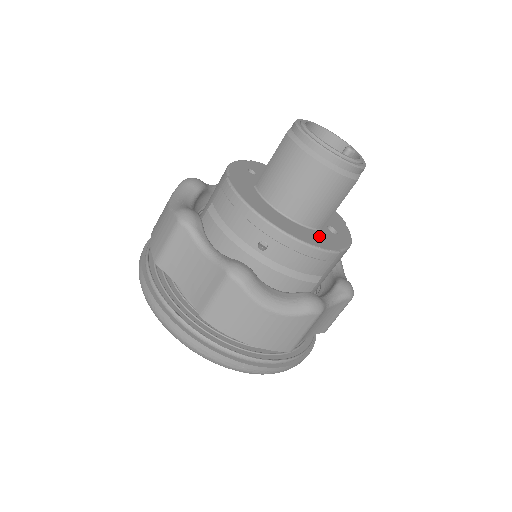
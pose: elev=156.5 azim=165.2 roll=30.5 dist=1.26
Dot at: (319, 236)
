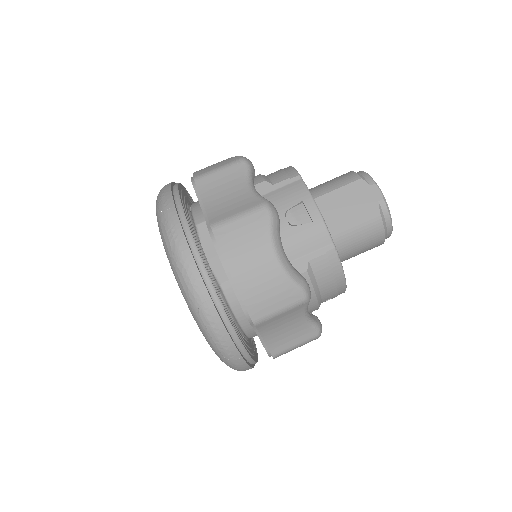
Dot at: occluded
